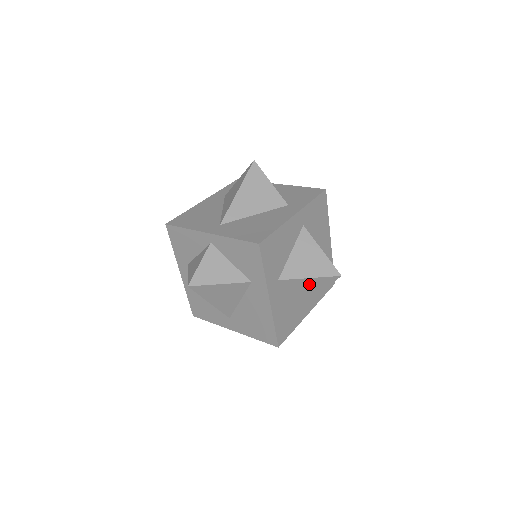
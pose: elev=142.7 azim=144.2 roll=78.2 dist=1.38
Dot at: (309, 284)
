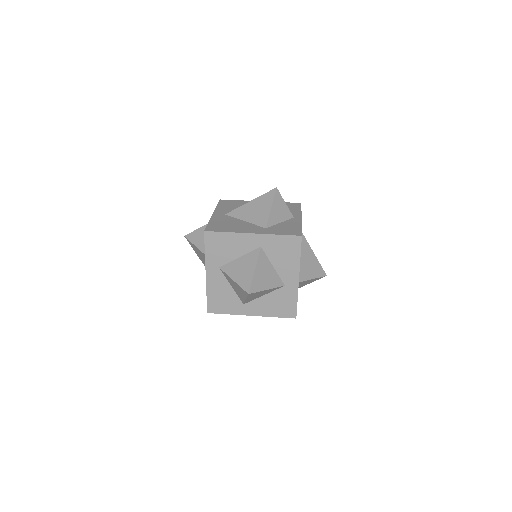
Dot at: (236, 286)
